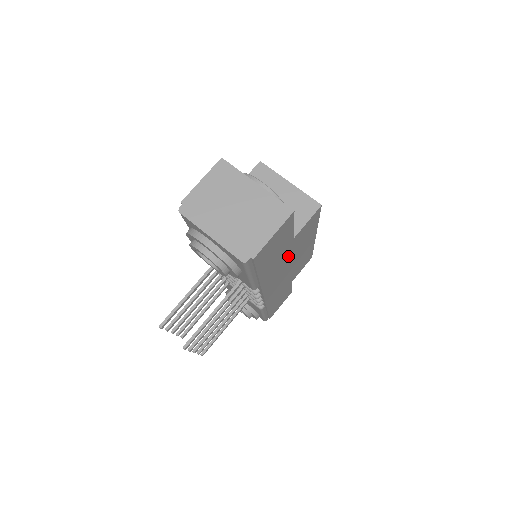
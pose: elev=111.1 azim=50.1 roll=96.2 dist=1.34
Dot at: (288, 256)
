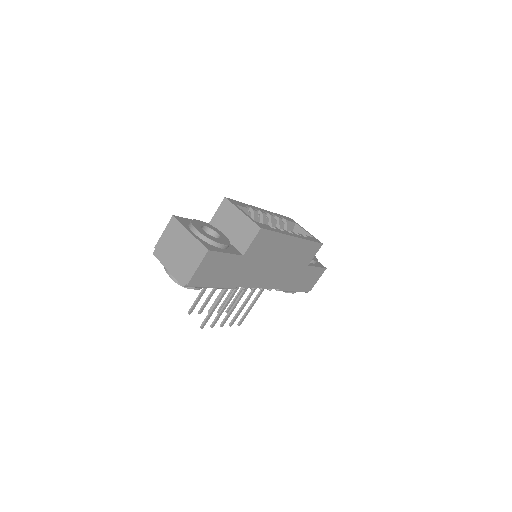
Dot at: (257, 262)
